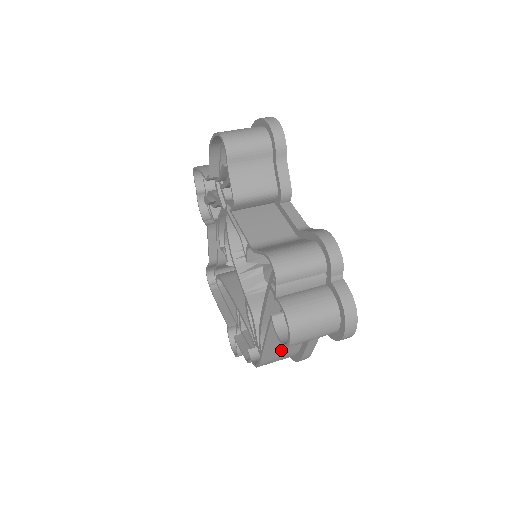
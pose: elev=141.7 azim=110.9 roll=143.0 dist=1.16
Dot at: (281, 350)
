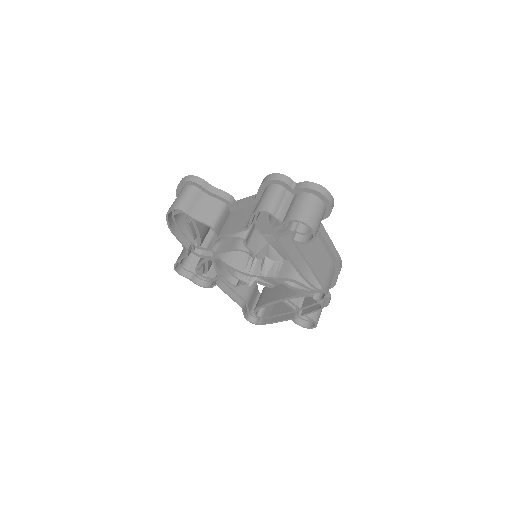
Dot at: (323, 267)
